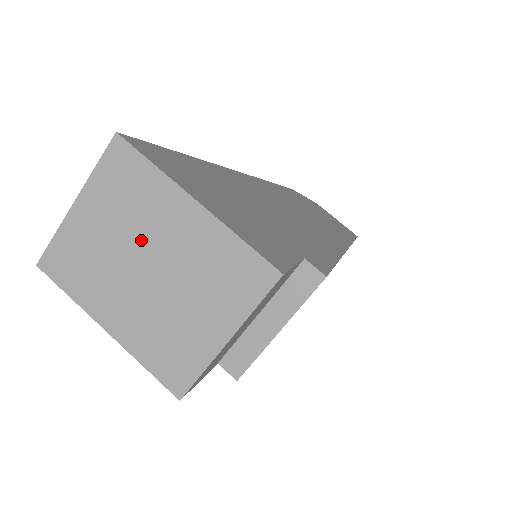
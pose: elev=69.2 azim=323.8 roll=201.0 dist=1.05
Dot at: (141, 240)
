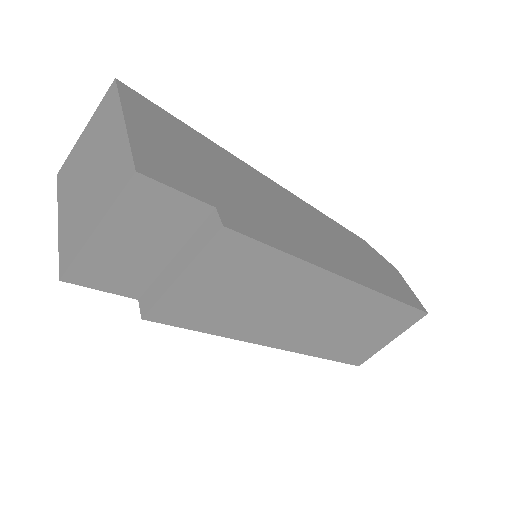
Dot at: (95, 151)
